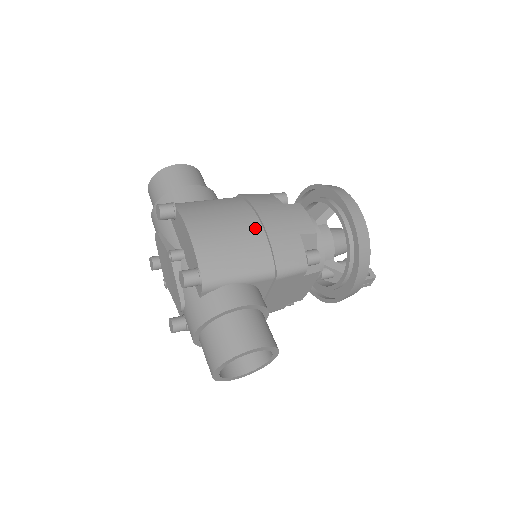
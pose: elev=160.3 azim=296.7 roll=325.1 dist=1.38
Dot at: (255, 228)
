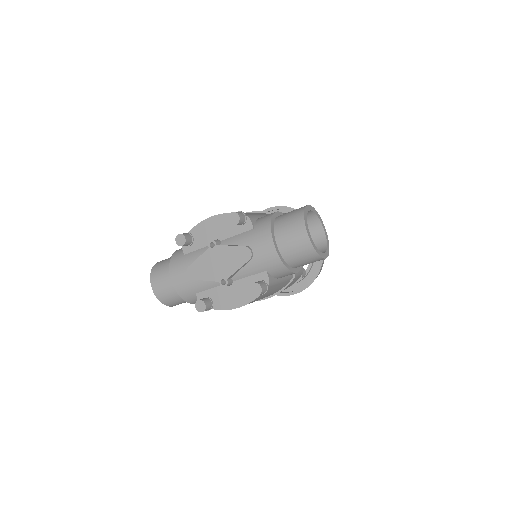
Dot at: occluded
